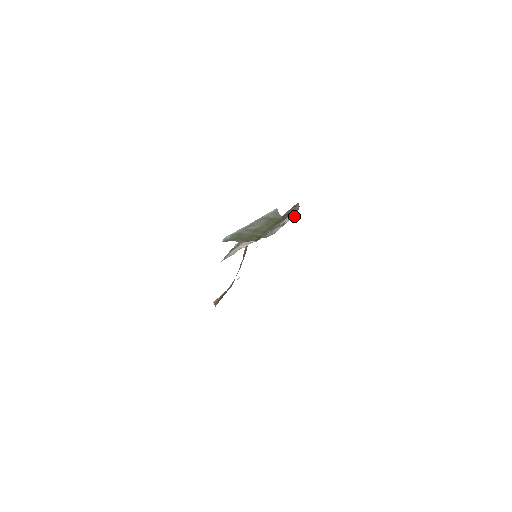
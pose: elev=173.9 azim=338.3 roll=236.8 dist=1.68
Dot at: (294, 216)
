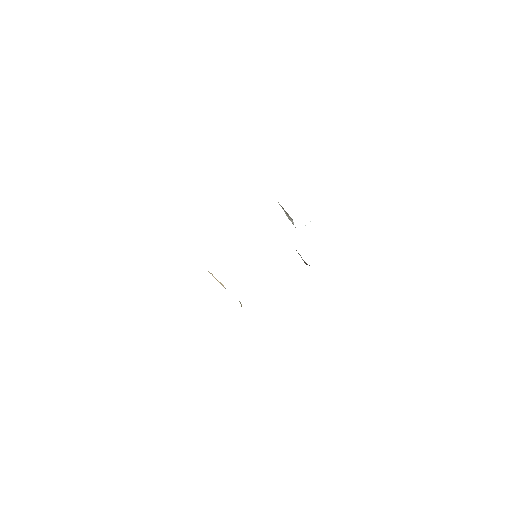
Dot at: occluded
